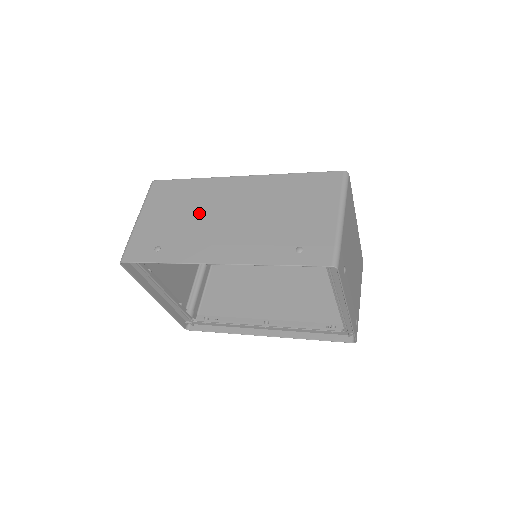
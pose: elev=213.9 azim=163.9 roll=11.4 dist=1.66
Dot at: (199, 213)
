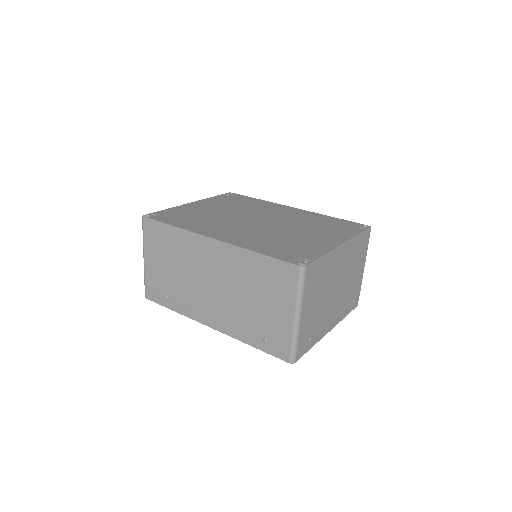
Dot at: (187, 271)
